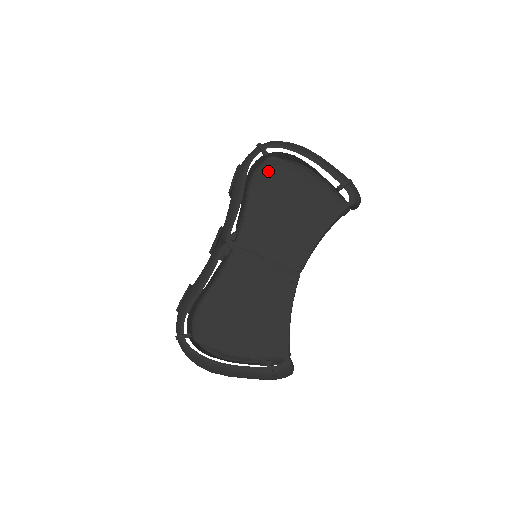
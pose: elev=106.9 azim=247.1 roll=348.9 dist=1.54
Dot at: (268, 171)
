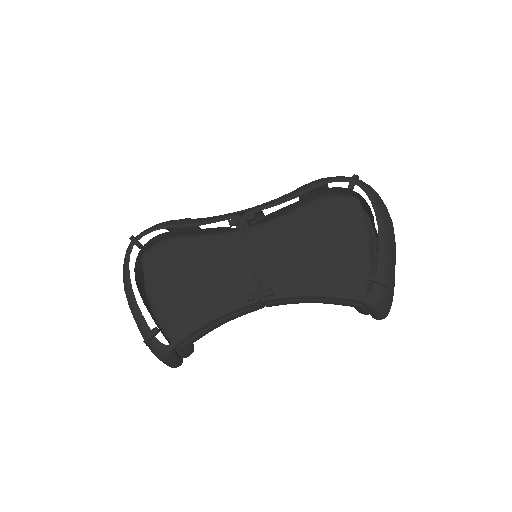
Dot at: (340, 205)
